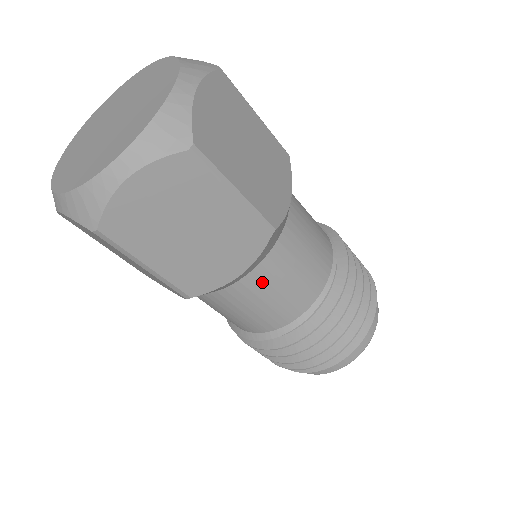
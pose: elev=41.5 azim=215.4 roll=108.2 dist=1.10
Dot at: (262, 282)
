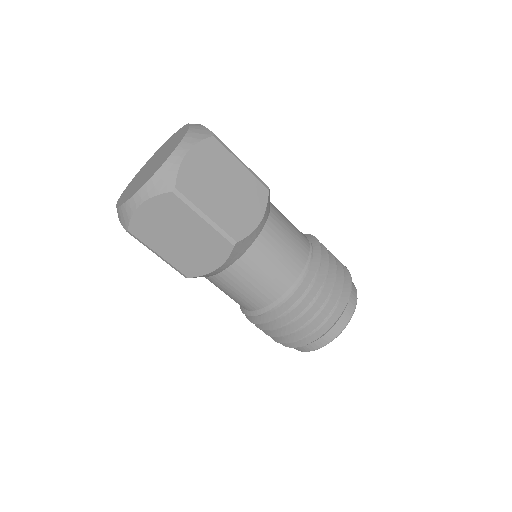
Dot at: (238, 275)
